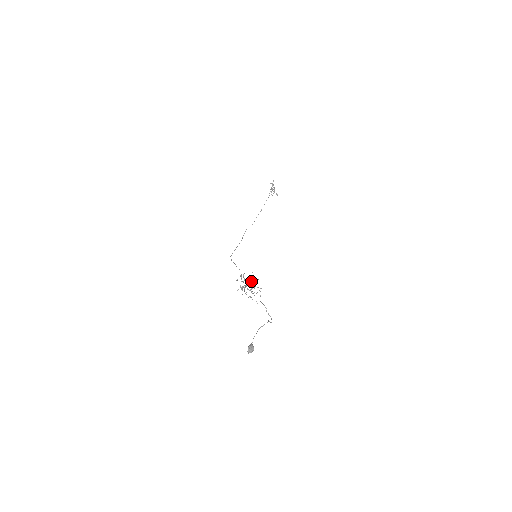
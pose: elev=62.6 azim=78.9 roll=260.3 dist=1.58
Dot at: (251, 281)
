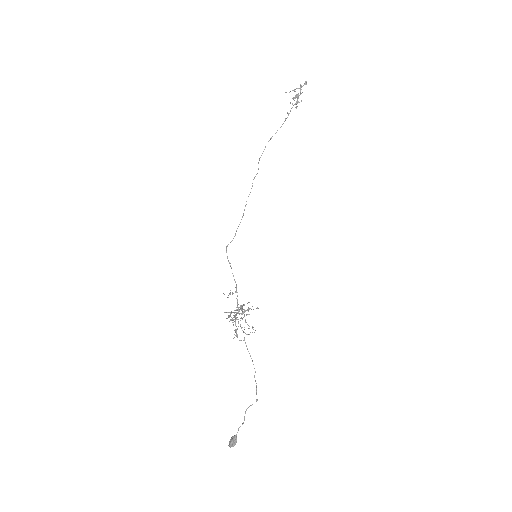
Dot at: (243, 305)
